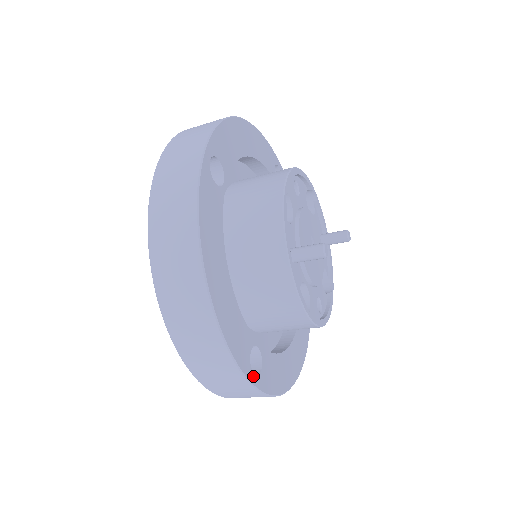
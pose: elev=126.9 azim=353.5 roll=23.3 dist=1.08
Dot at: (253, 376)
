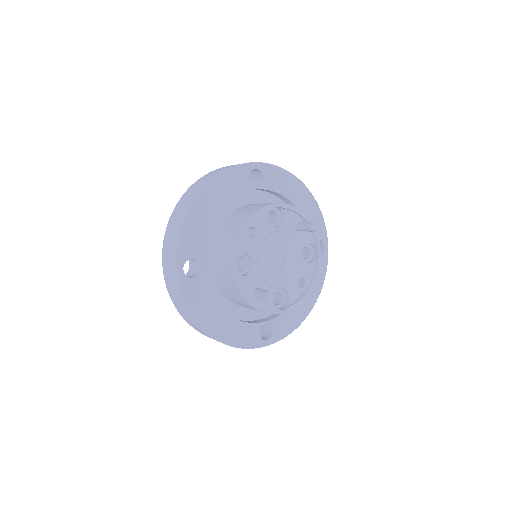
Dot at: (266, 342)
